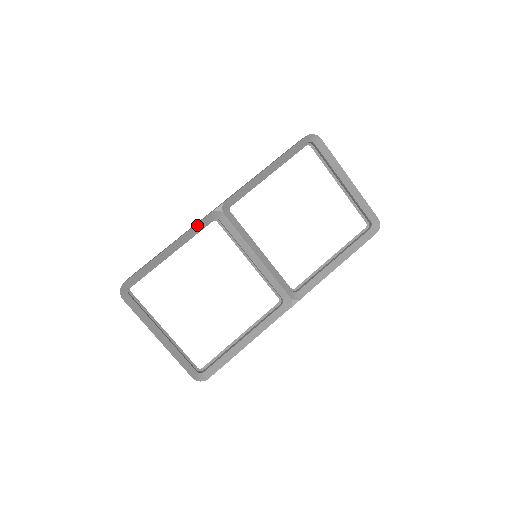
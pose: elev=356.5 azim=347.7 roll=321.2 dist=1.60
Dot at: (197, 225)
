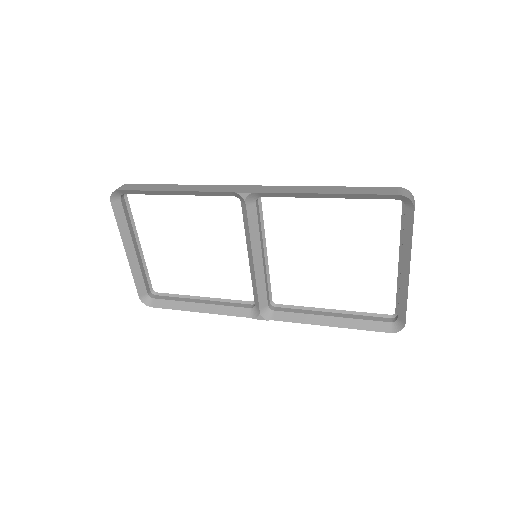
Dot at: (213, 192)
